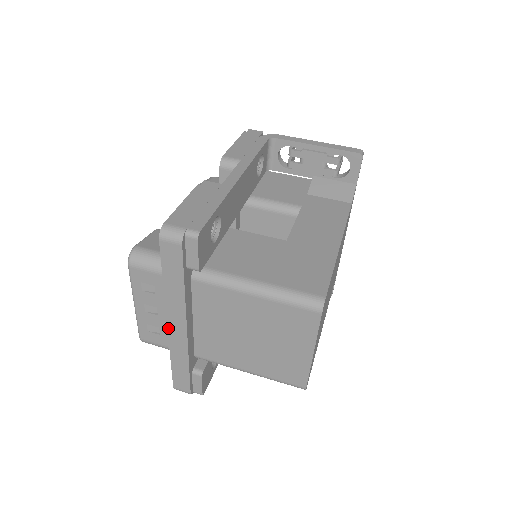
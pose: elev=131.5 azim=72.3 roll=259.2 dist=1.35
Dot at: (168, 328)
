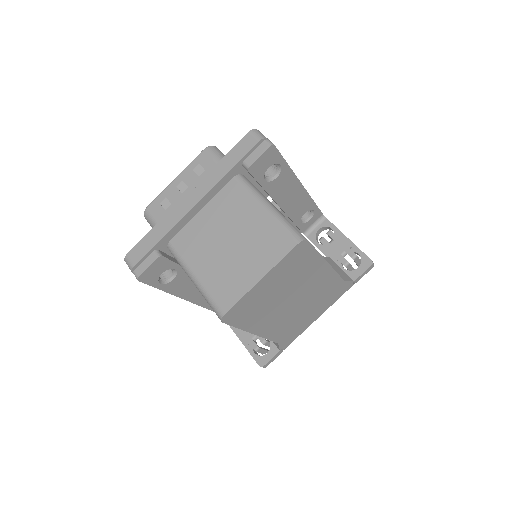
Dot at: (184, 197)
